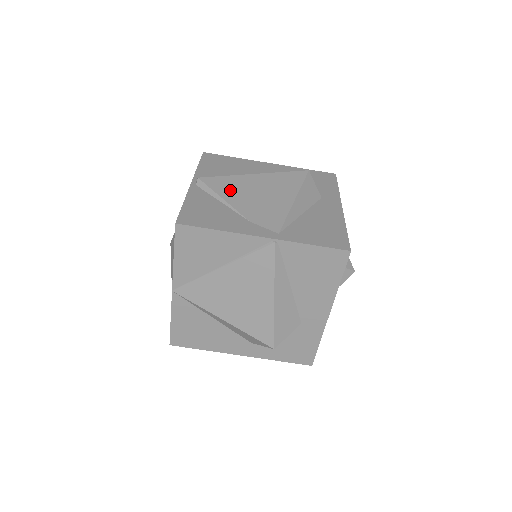
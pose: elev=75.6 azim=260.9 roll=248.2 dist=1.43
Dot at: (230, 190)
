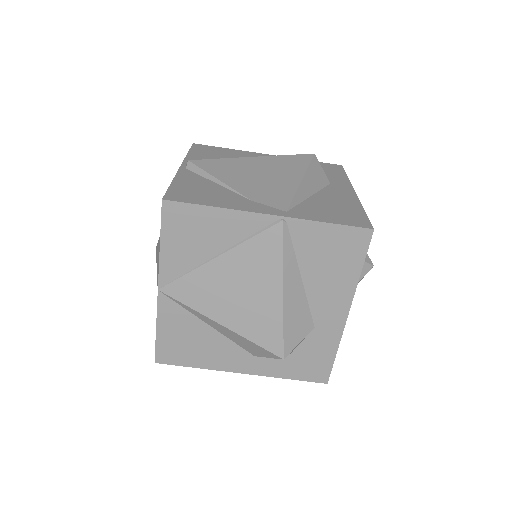
Dot at: (226, 171)
